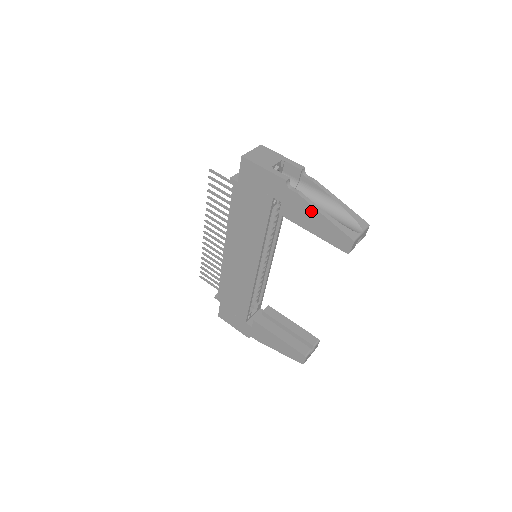
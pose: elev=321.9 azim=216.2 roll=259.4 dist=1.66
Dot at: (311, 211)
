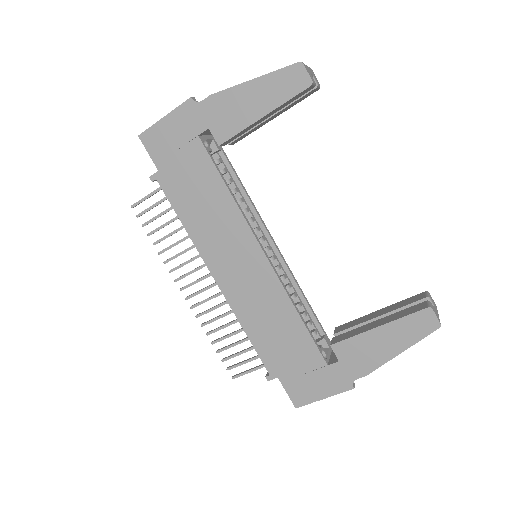
Dot at: (238, 94)
